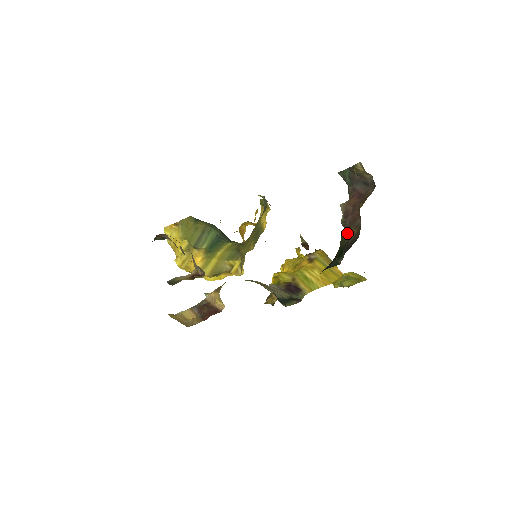
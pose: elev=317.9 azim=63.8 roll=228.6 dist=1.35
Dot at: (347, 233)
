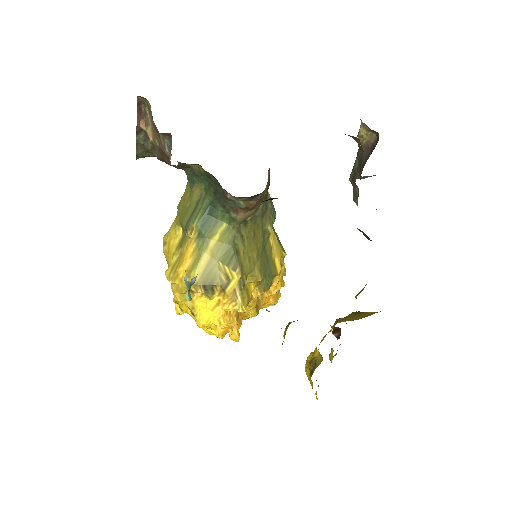
Dot at: occluded
